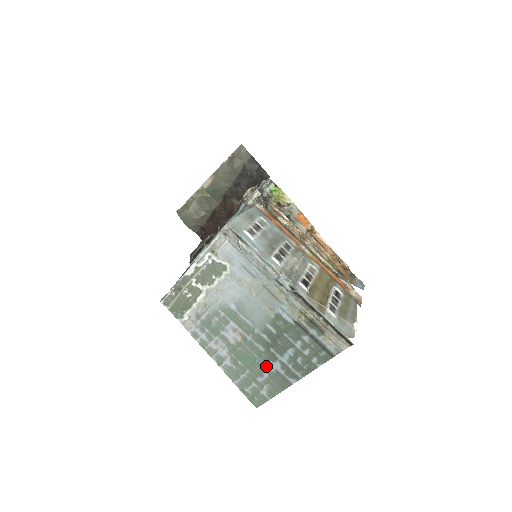
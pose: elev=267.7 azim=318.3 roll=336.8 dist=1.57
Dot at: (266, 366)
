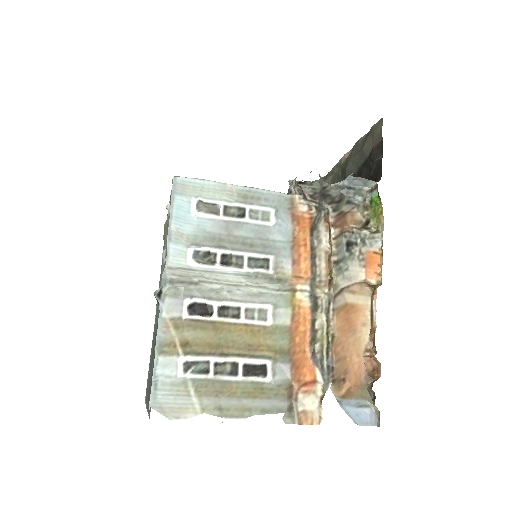
Dot at: occluded
